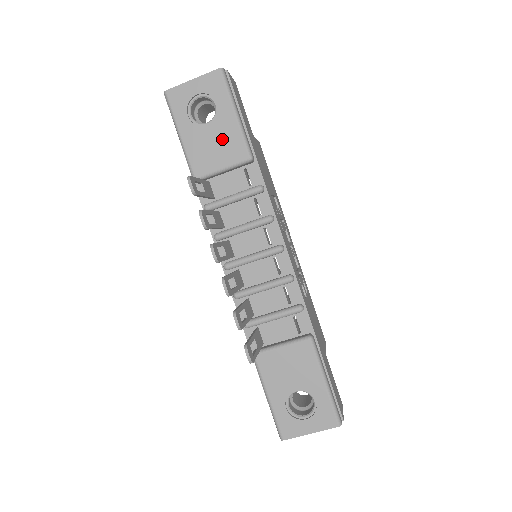
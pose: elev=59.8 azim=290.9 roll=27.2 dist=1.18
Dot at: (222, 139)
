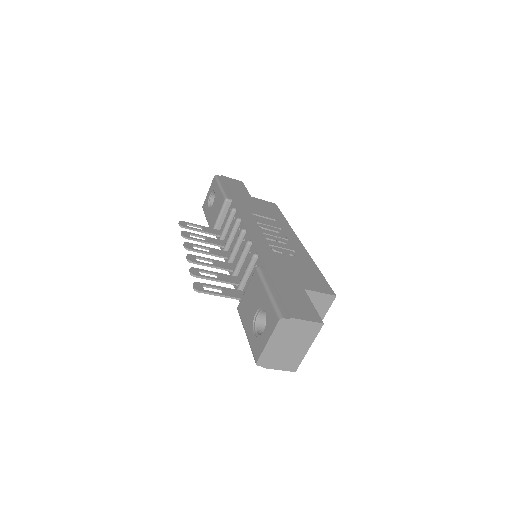
Dot at: (217, 203)
